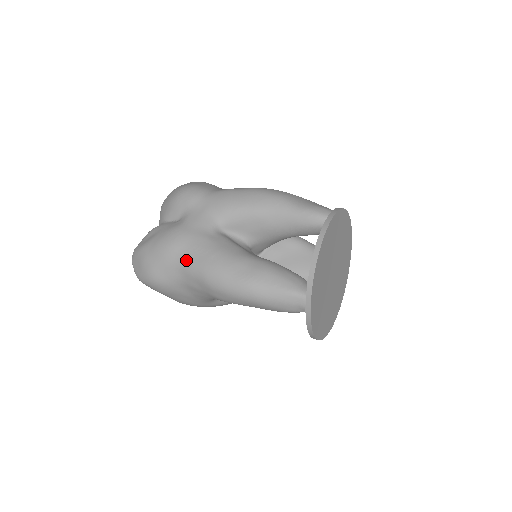
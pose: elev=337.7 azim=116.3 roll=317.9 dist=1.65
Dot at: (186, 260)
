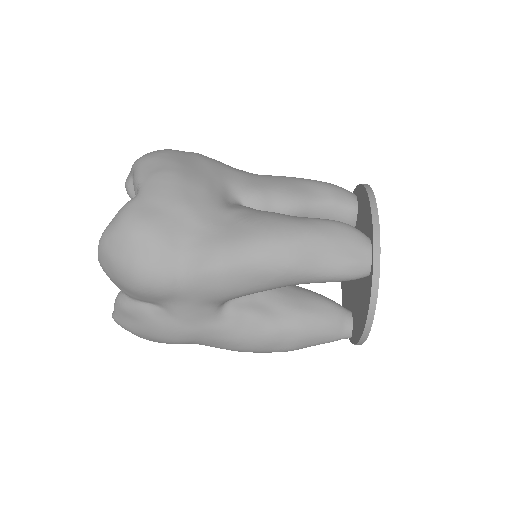
Dot at: occluded
